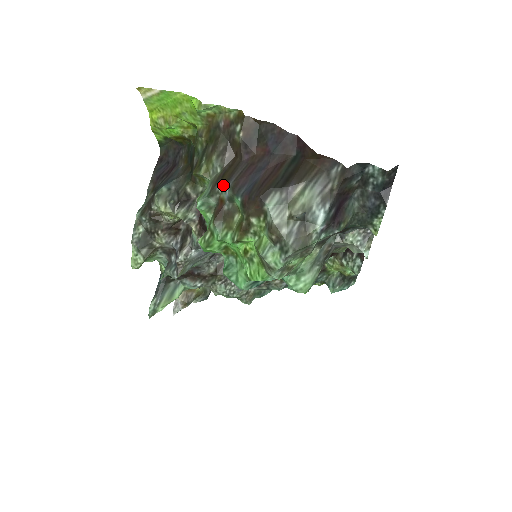
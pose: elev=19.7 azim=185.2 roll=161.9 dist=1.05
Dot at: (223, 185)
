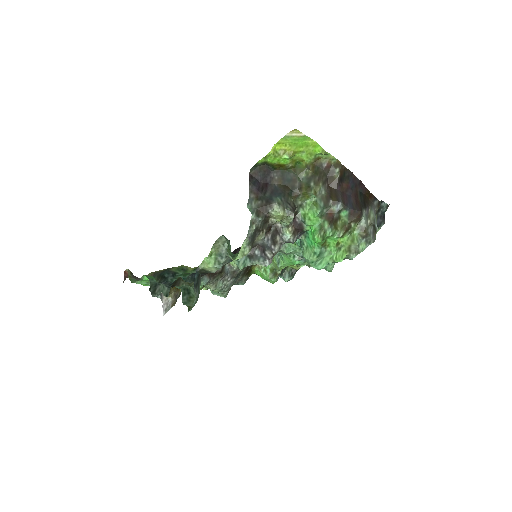
Dot at: (335, 202)
